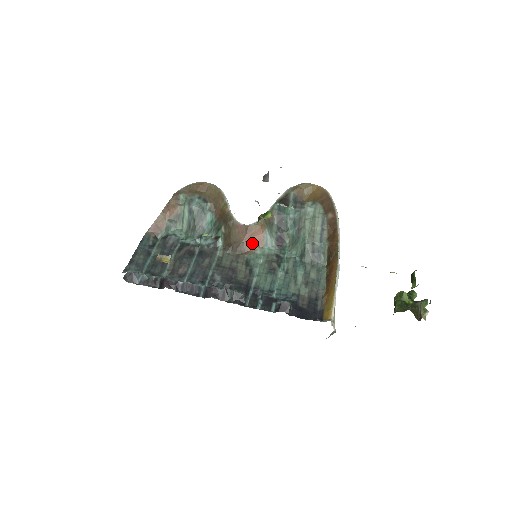
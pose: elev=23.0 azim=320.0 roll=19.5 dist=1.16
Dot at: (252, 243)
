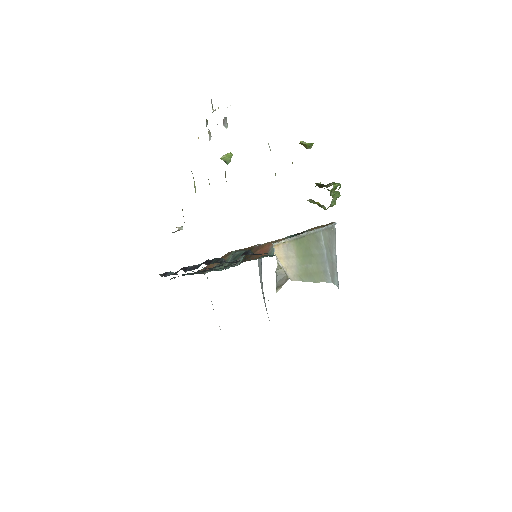
Dot at: occluded
